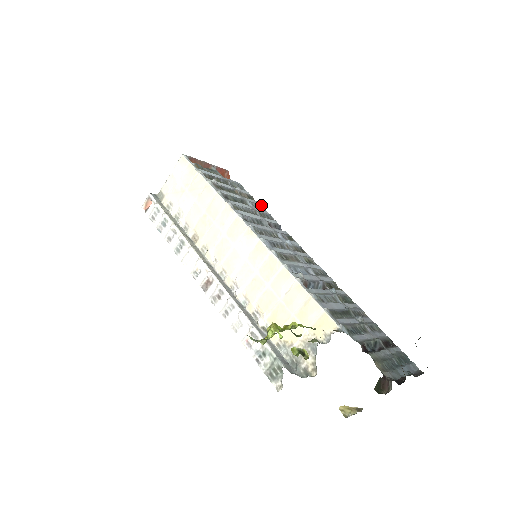
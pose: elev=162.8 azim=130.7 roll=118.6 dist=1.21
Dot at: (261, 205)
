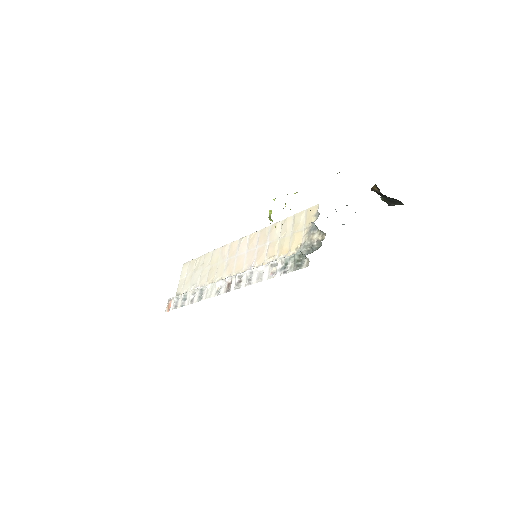
Dot at: occluded
